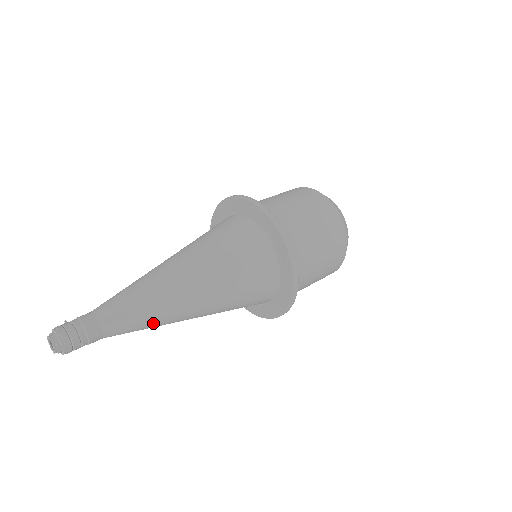
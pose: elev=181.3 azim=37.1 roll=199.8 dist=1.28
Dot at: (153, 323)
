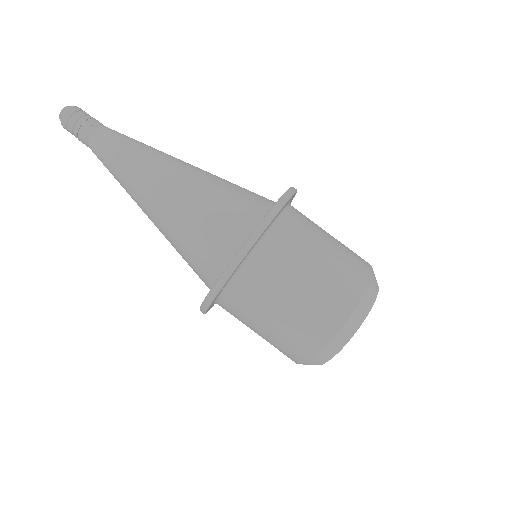
Dot at: (130, 156)
